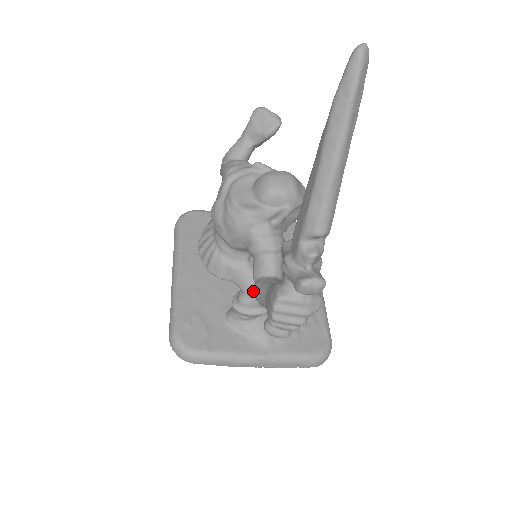
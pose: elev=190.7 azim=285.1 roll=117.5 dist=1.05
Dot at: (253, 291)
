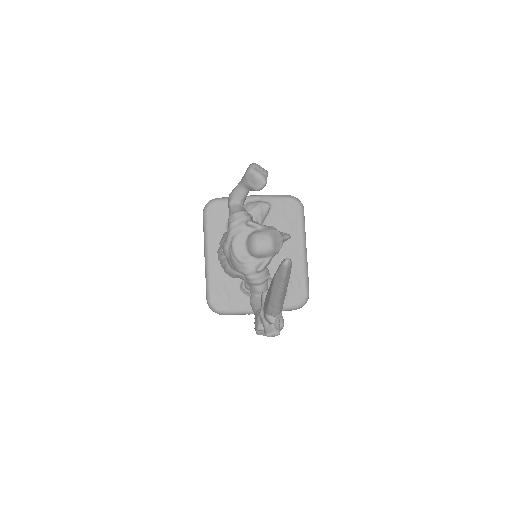
Dot at: (250, 302)
